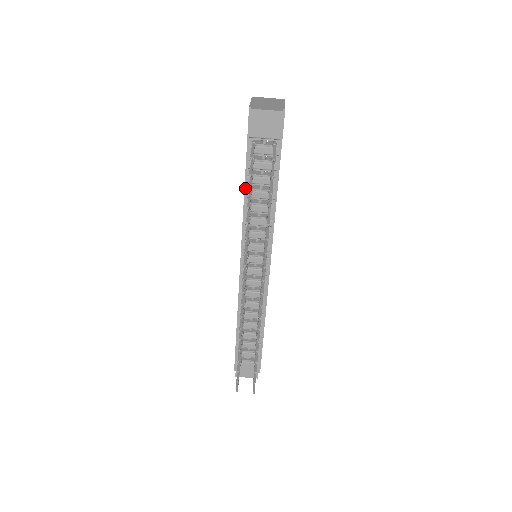
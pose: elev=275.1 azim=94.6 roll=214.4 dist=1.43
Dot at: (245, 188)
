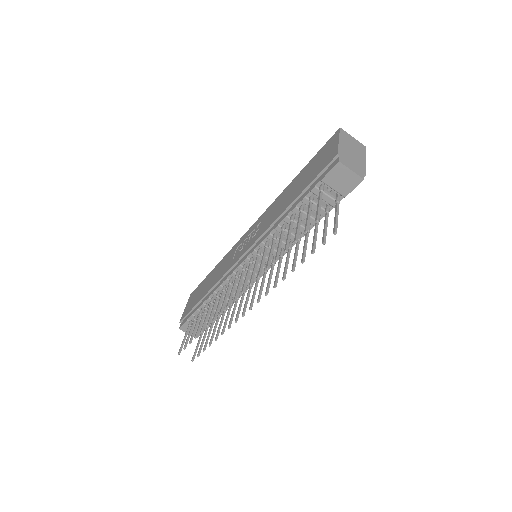
Dot at: (286, 210)
